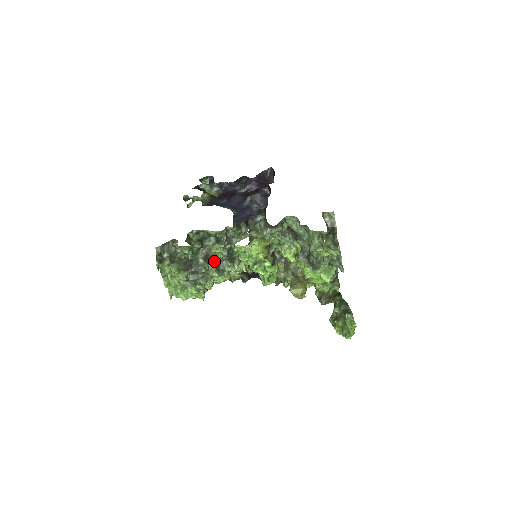
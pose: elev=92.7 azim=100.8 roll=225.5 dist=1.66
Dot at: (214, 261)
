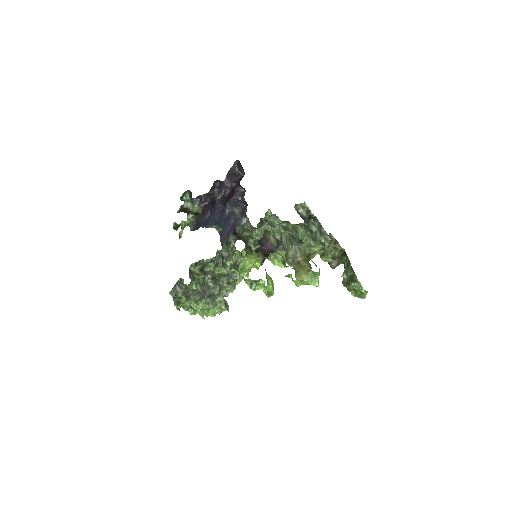
Dot at: (222, 278)
